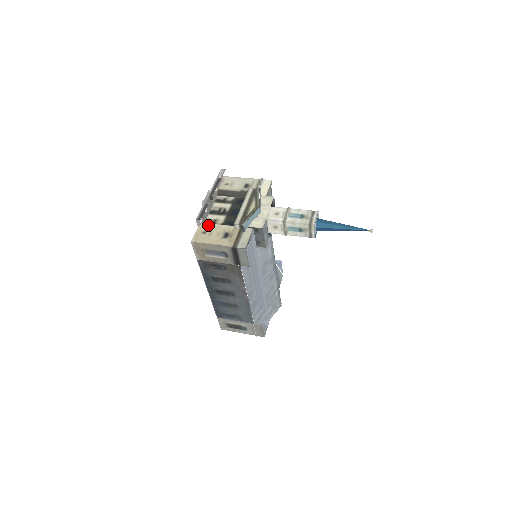
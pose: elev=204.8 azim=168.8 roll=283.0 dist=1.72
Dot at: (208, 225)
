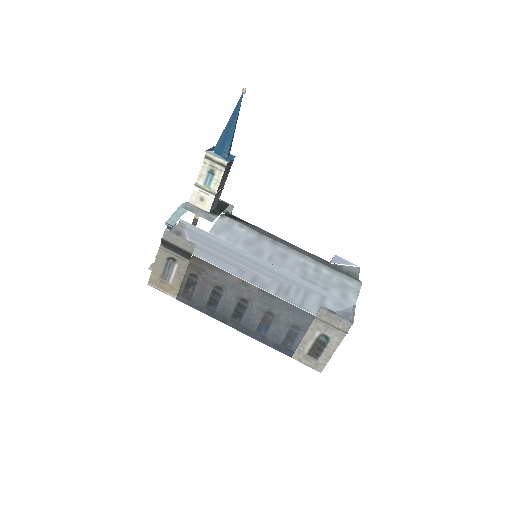
Dot at: occluded
